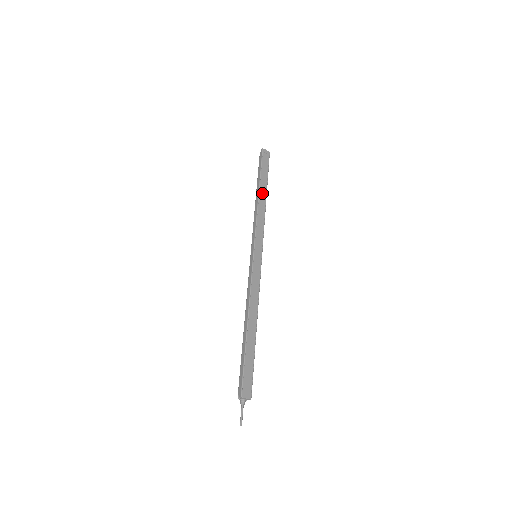
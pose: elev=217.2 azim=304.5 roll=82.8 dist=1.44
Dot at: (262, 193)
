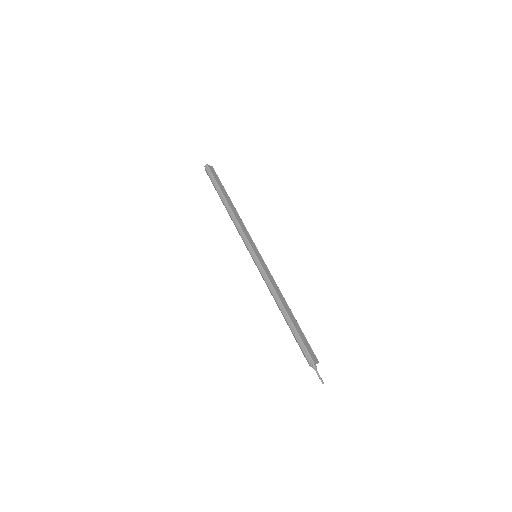
Dot at: (230, 203)
